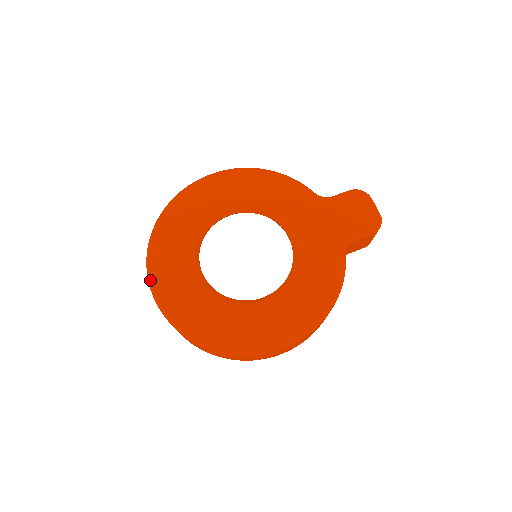
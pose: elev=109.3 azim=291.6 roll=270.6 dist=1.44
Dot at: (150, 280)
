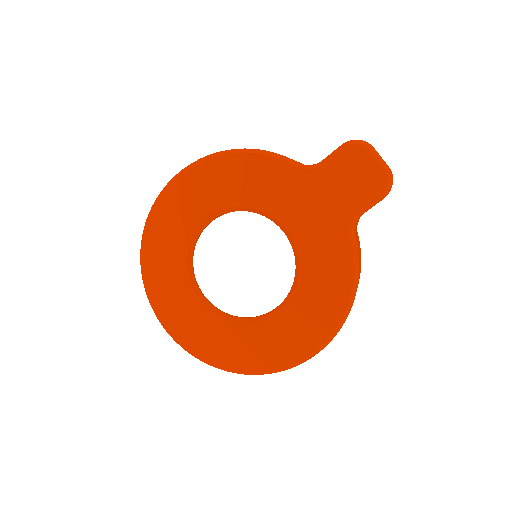
Dot at: (158, 318)
